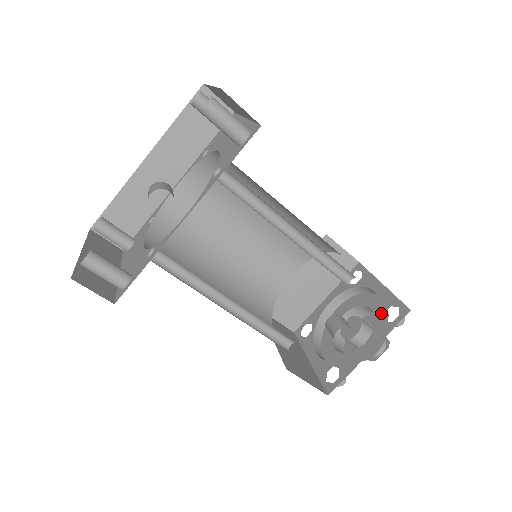
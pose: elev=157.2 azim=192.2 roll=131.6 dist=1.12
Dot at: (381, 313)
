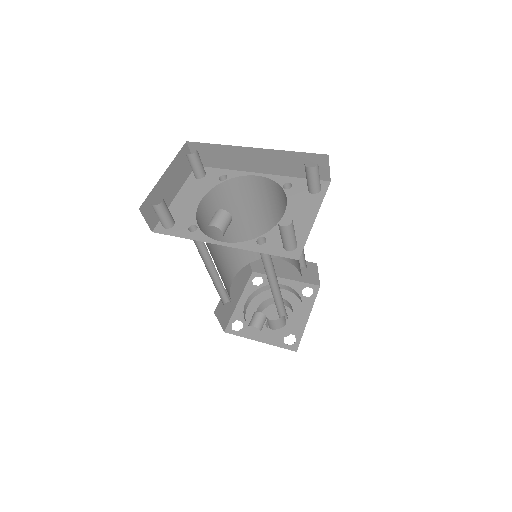
Dot at: (288, 332)
